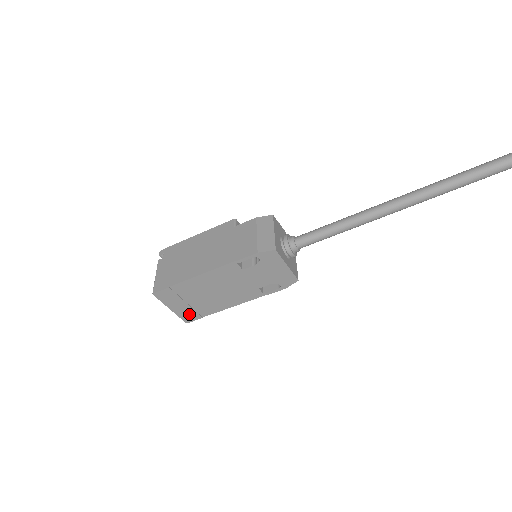
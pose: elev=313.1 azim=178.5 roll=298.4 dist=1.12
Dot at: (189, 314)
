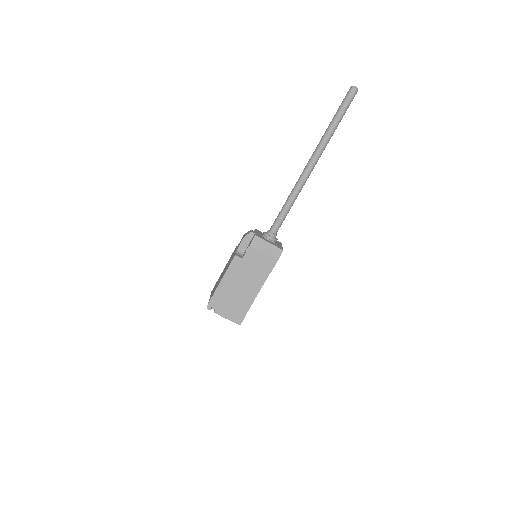
Dot at: occluded
